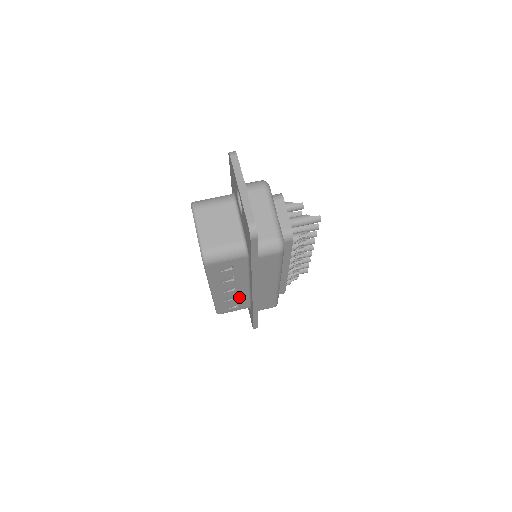
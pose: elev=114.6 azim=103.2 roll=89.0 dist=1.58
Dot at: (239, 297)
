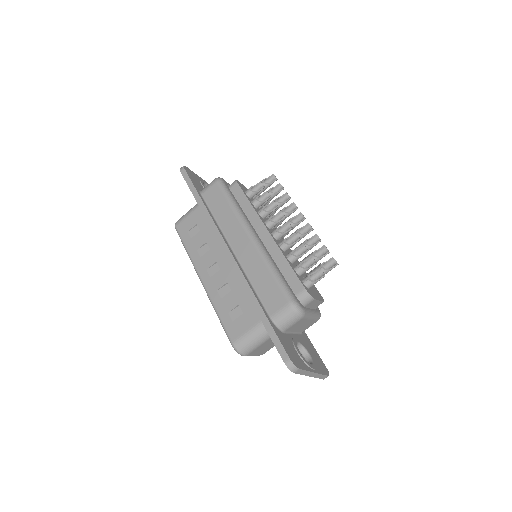
Dot at: occluded
